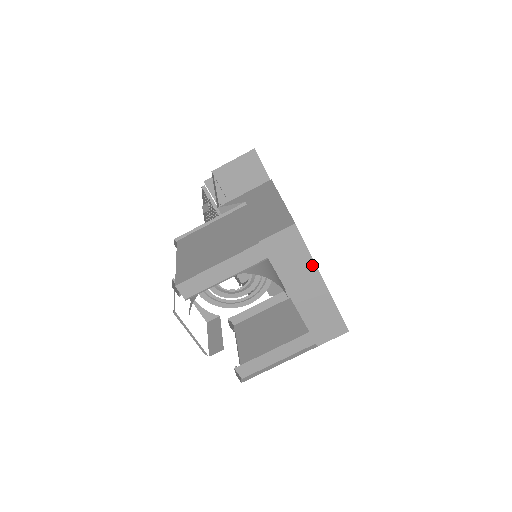
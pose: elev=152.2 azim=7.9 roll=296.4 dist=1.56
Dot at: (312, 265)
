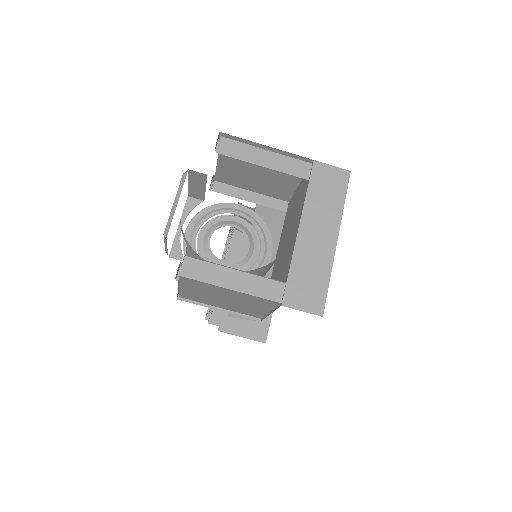
Dot at: (338, 216)
